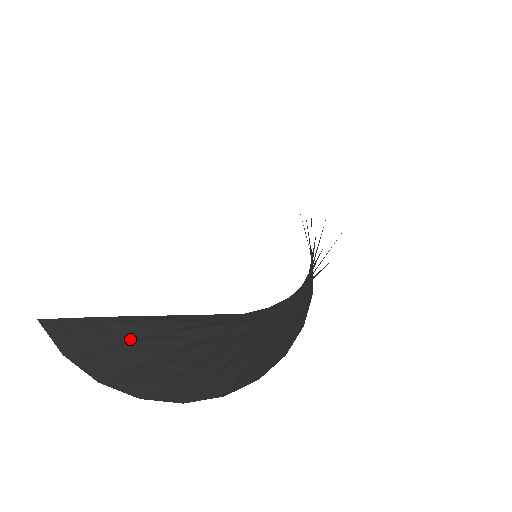
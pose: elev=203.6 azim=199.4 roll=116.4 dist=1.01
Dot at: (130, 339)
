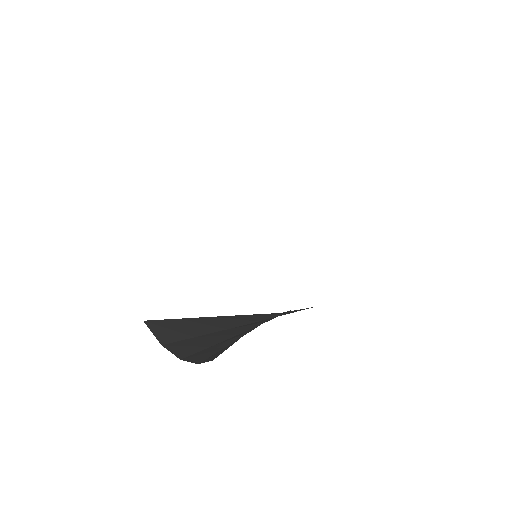
Dot at: (233, 327)
